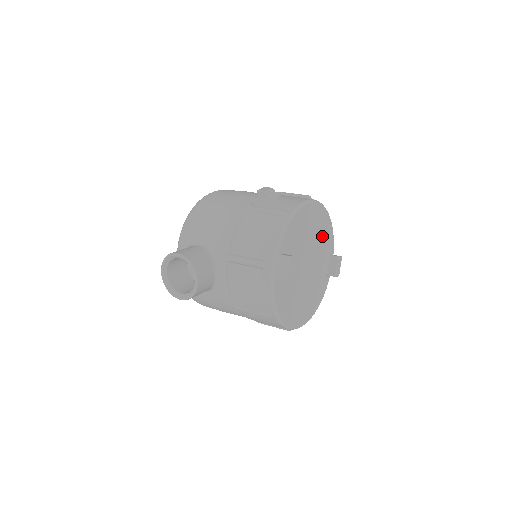
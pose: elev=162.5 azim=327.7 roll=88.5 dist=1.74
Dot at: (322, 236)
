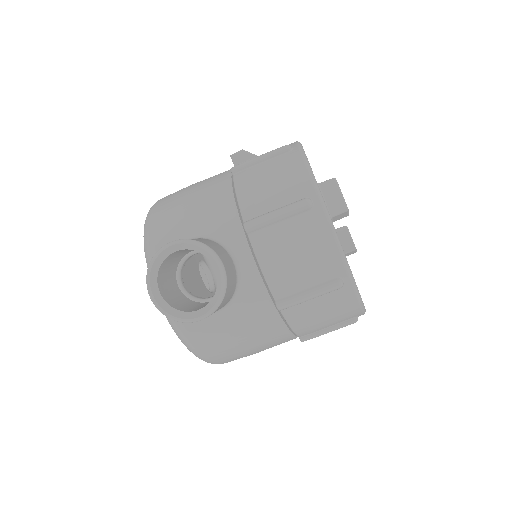
Dot at: occluded
